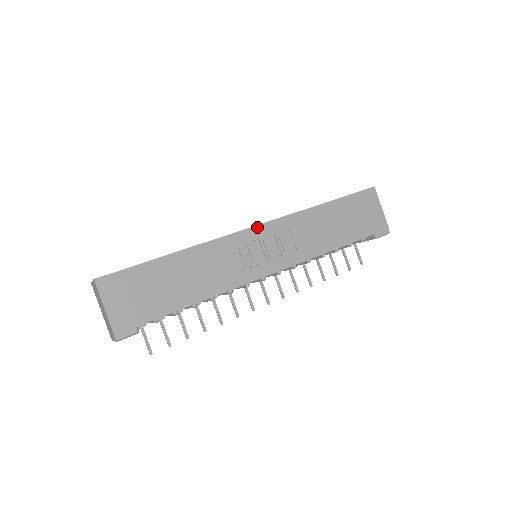
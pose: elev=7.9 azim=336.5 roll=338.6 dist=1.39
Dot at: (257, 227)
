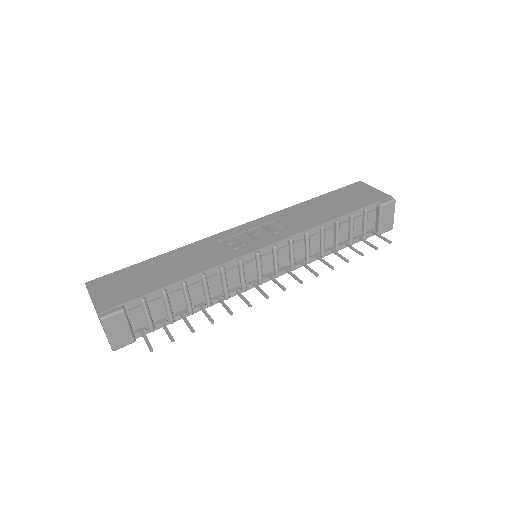
Dot at: (242, 226)
